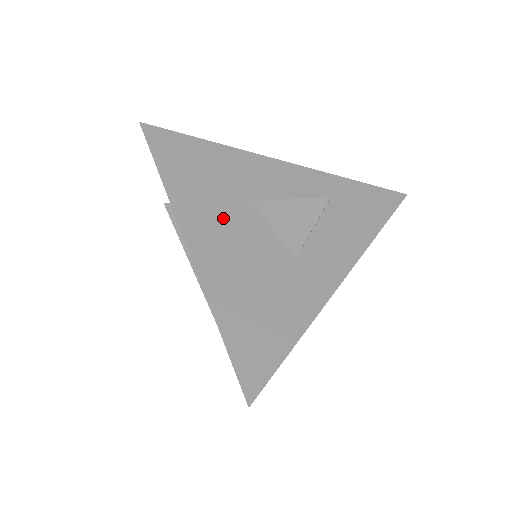
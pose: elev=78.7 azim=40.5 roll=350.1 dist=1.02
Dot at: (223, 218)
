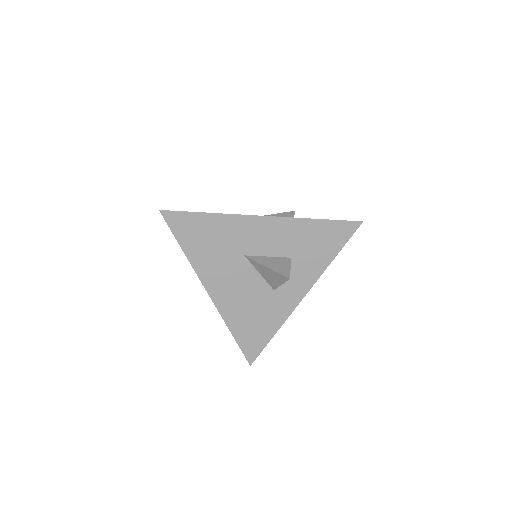
Dot at: (227, 273)
